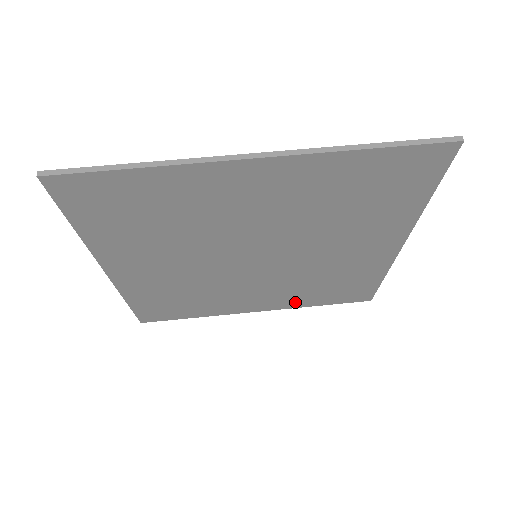
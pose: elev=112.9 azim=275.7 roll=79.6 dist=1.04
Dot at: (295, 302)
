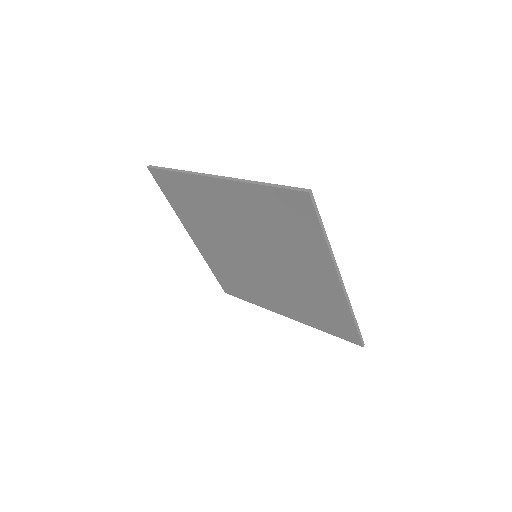
Dot at: (305, 318)
